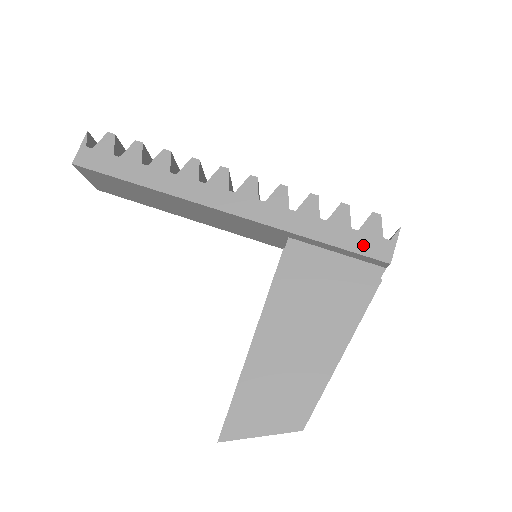
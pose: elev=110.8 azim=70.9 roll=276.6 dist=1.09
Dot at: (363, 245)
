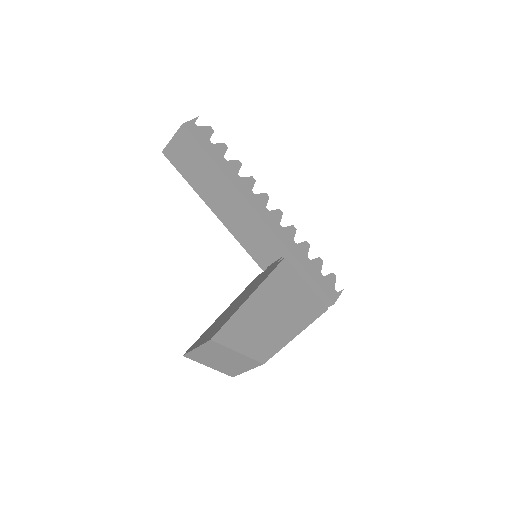
Dot at: (324, 285)
